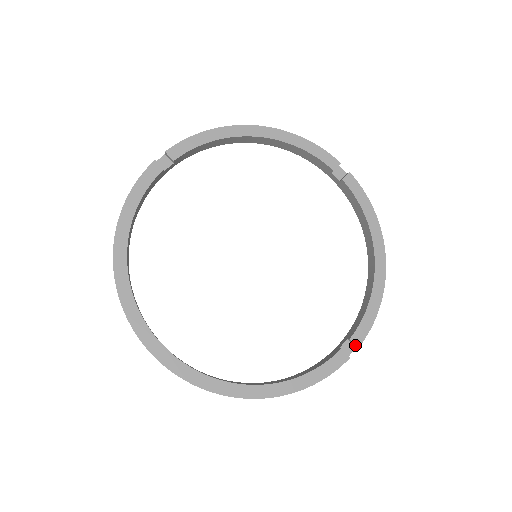
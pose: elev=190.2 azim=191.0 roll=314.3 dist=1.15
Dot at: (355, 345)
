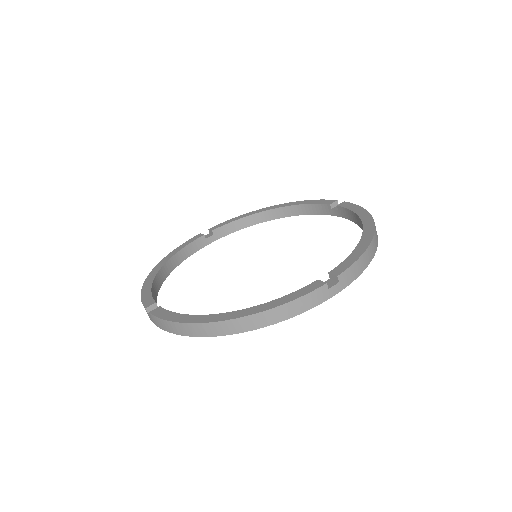
Dot at: (335, 276)
